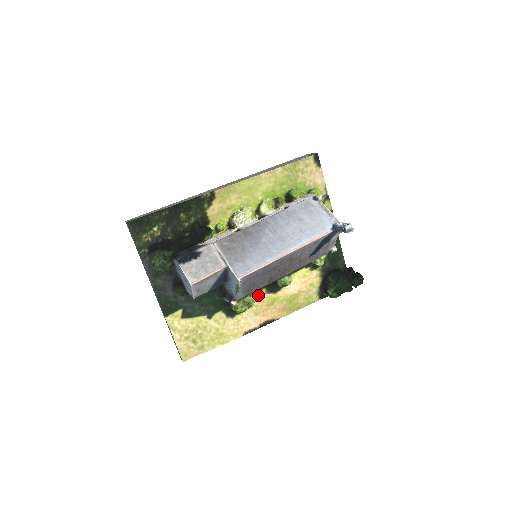
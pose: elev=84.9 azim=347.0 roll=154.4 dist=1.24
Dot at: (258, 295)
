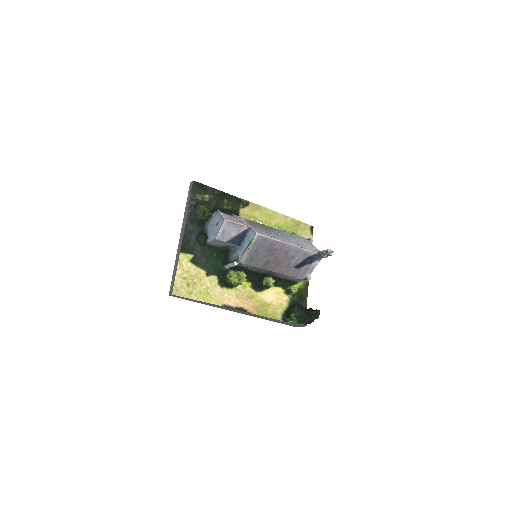
Dot at: (245, 284)
